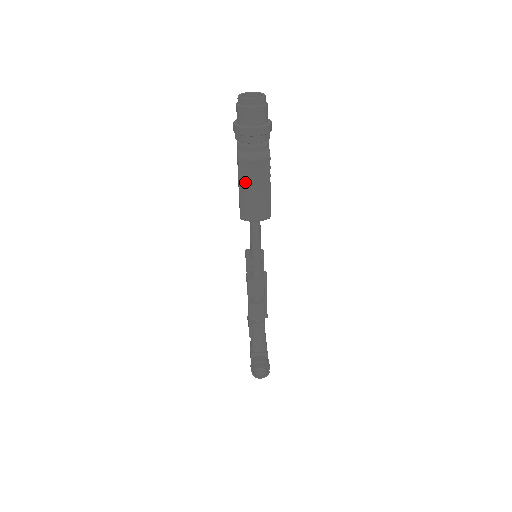
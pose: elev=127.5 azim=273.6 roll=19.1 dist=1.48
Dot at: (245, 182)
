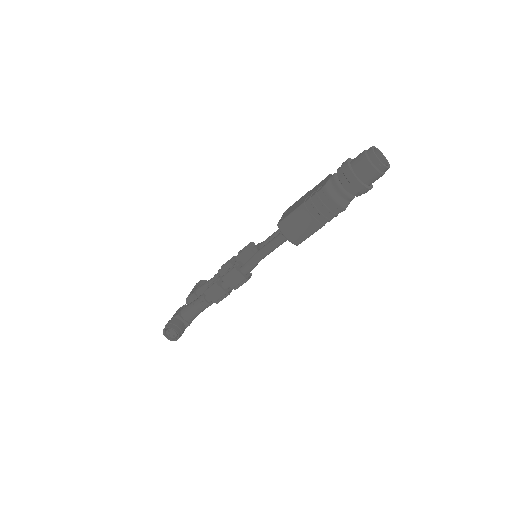
Dot at: (310, 206)
